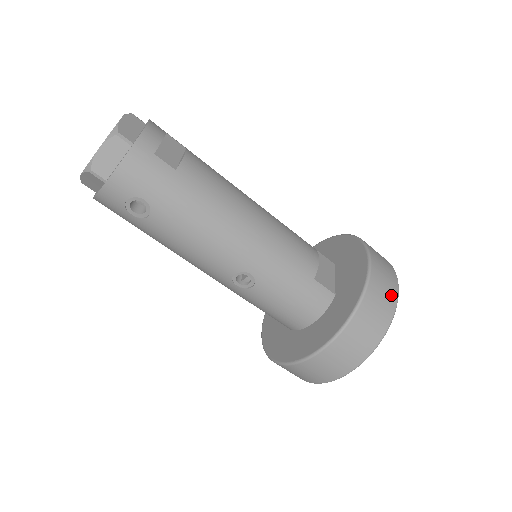
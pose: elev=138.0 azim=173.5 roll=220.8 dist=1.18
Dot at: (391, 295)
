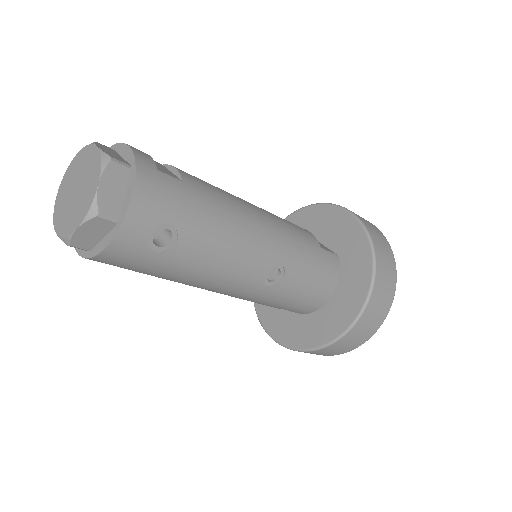
Dot at: (378, 231)
